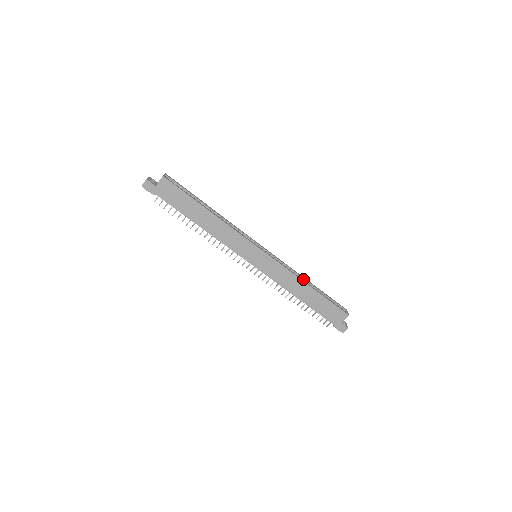
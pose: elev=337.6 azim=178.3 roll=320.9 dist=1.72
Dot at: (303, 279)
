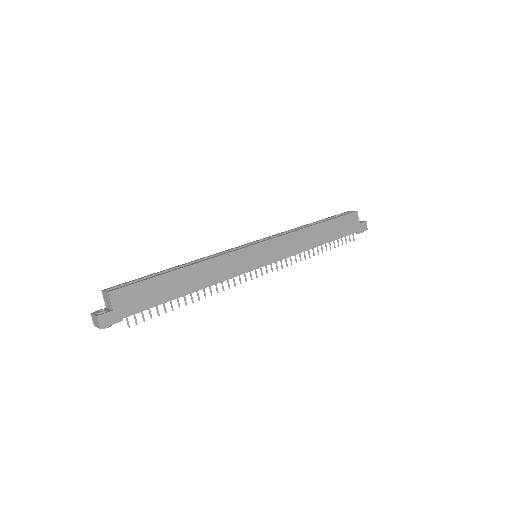
Dot at: occluded
